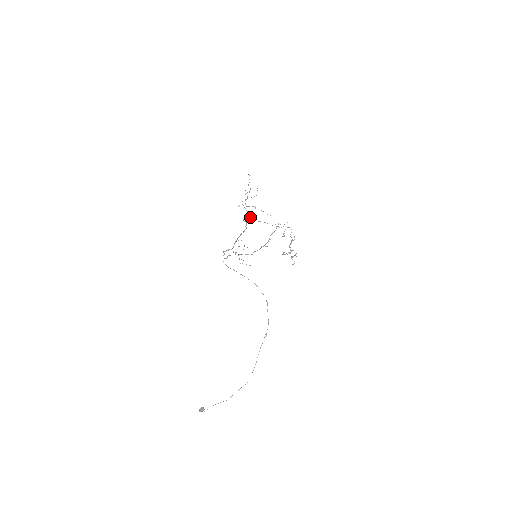
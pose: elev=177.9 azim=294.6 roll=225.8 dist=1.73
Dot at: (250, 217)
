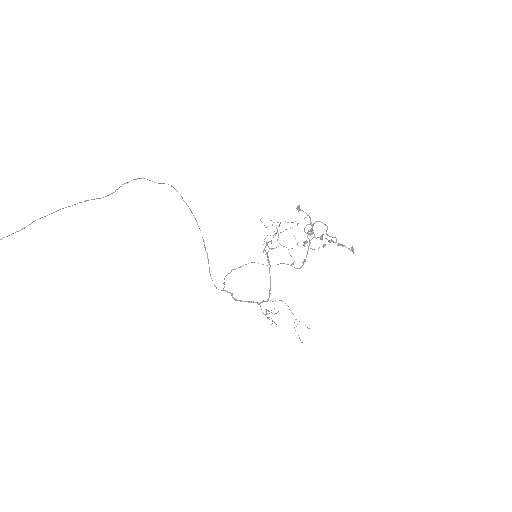
Dot at: occluded
